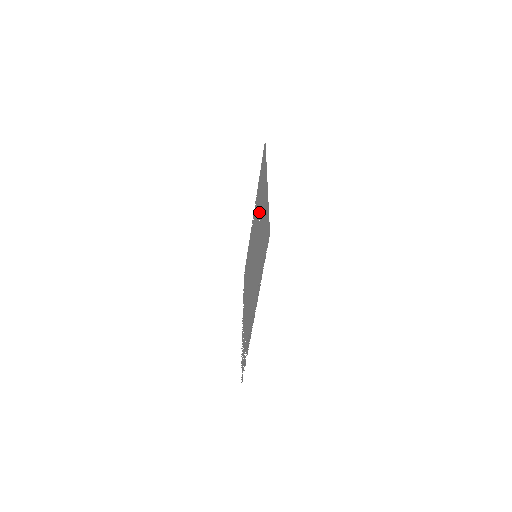
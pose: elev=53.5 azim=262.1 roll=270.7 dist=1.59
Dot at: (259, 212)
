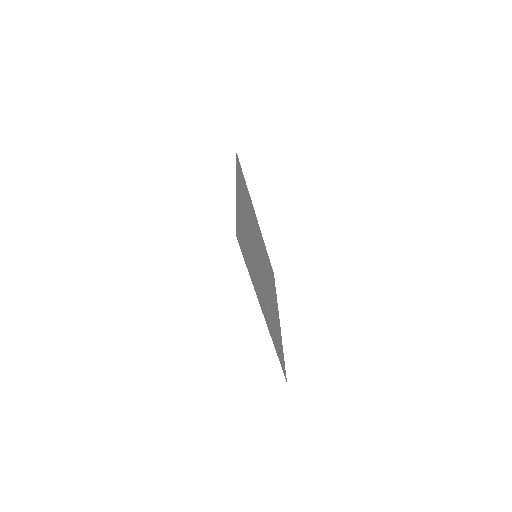
Dot at: (248, 216)
